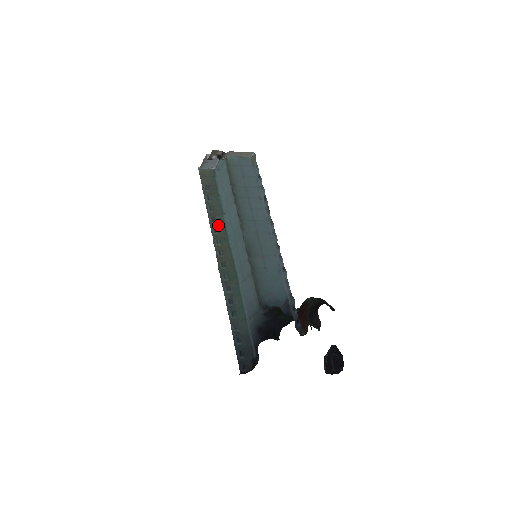
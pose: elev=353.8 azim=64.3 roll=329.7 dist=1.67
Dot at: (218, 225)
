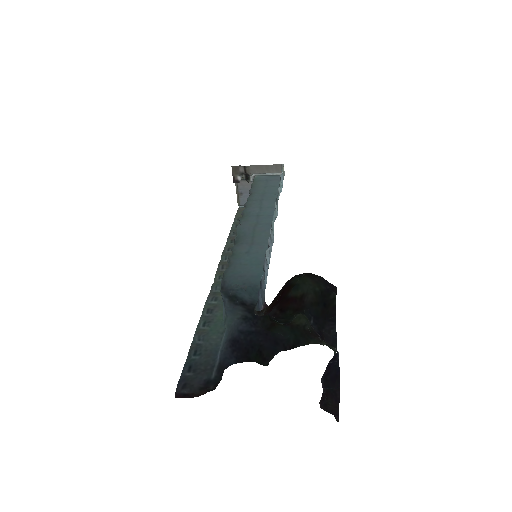
Dot at: occluded
